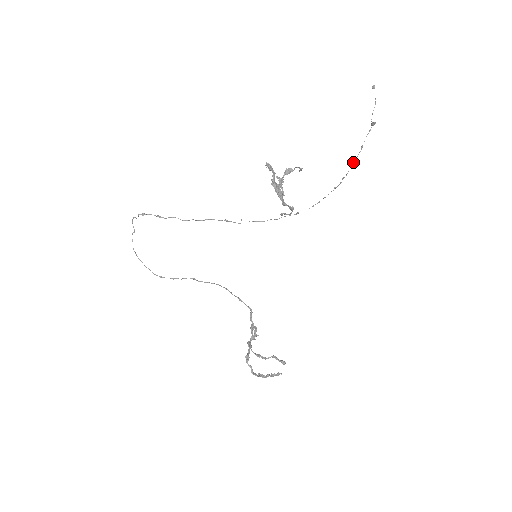
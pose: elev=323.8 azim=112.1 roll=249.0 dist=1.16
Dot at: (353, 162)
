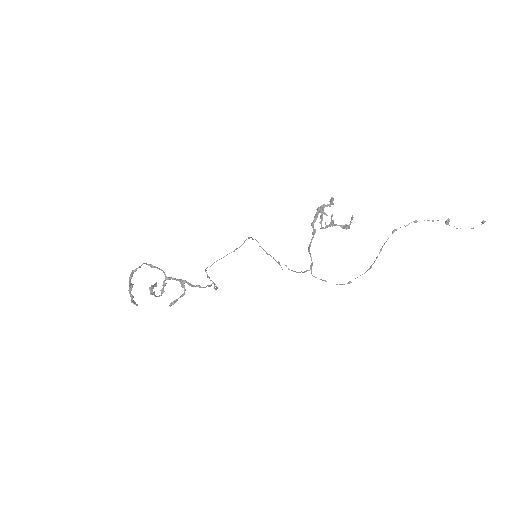
Dot at: occluded
